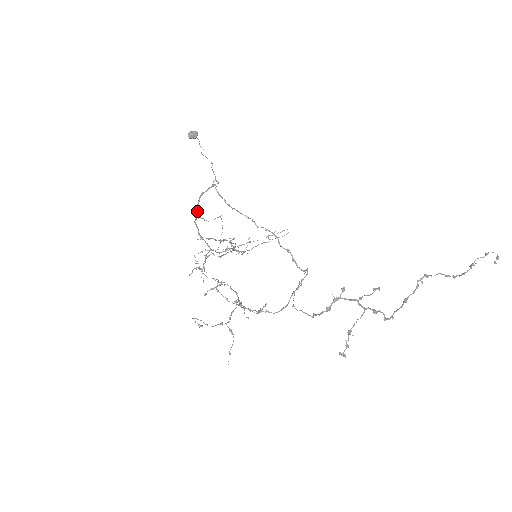
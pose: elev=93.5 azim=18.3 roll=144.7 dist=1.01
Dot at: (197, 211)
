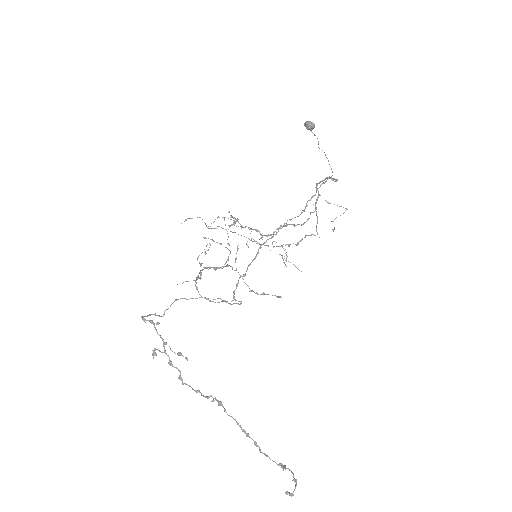
Dot at: (316, 186)
